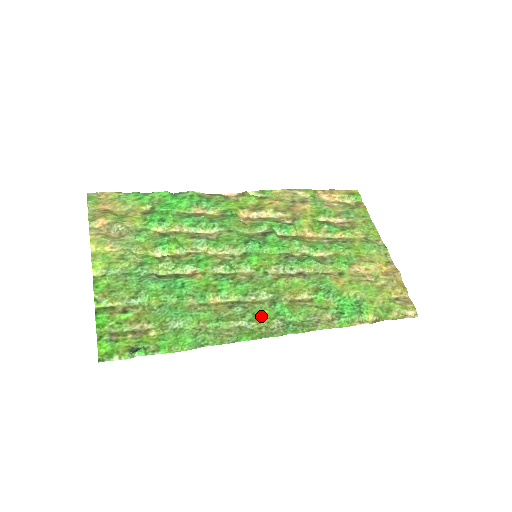
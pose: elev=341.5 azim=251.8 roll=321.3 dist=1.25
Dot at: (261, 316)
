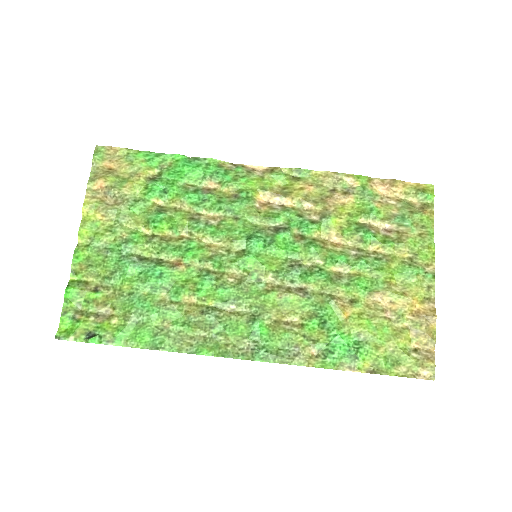
Dot at: (233, 331)
